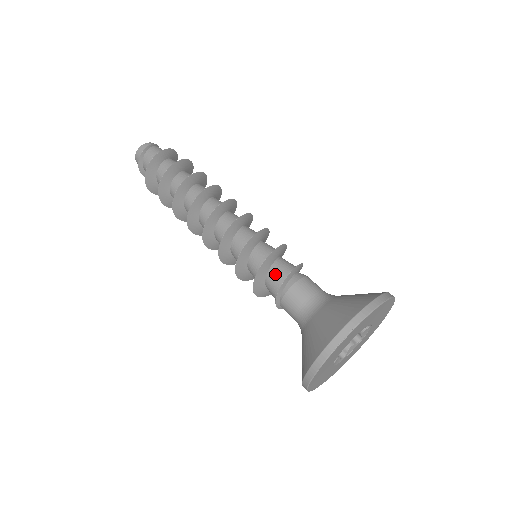
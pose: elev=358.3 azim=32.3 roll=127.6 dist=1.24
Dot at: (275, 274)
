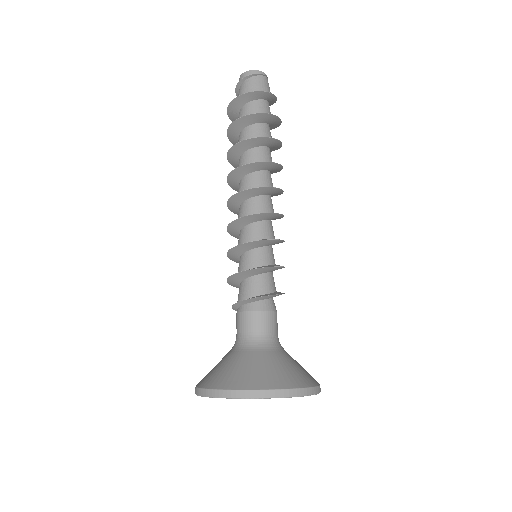
Dot at: (240, 290)
